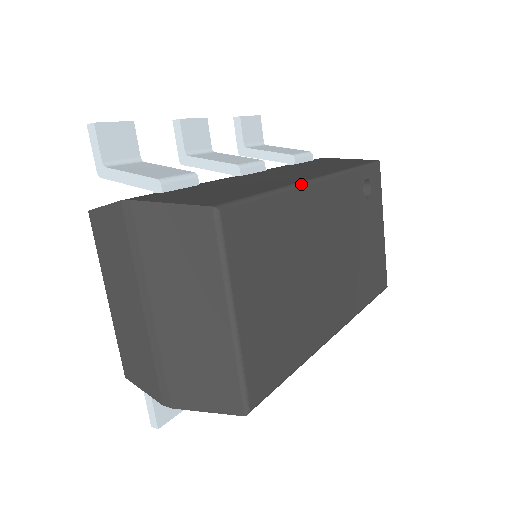
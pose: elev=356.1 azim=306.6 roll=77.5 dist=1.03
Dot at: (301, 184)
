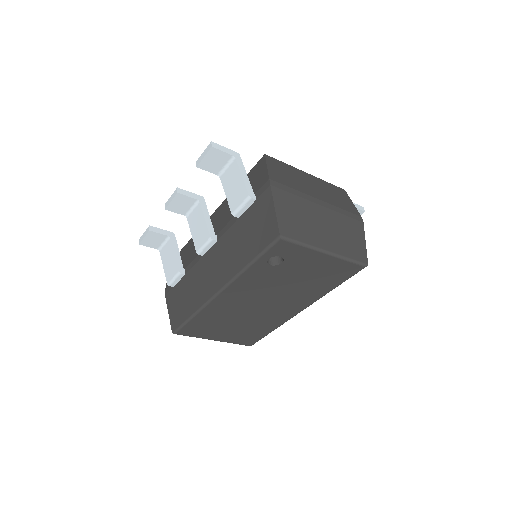
Dot at: (207, 304)
